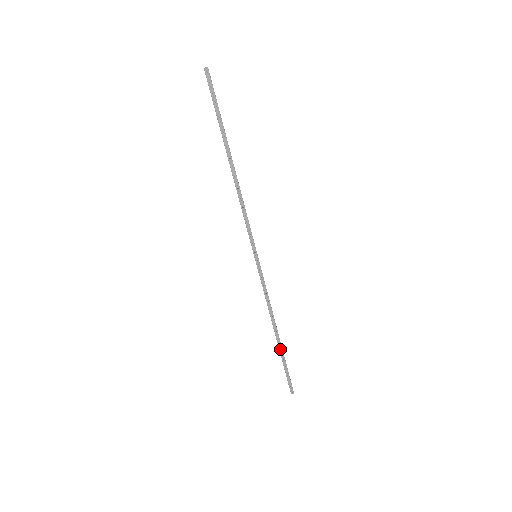
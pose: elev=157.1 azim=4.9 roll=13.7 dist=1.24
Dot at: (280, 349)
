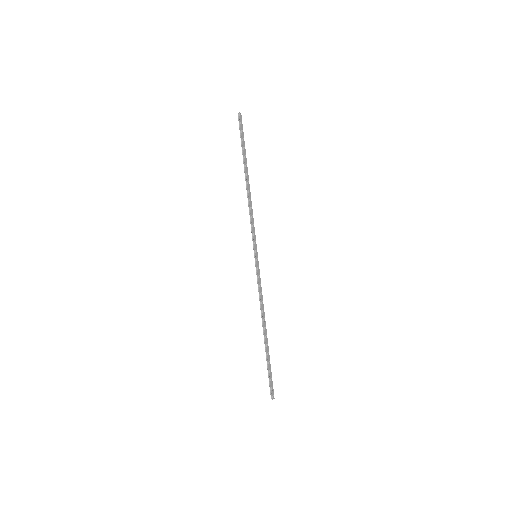
Dot at: (267, 348)
